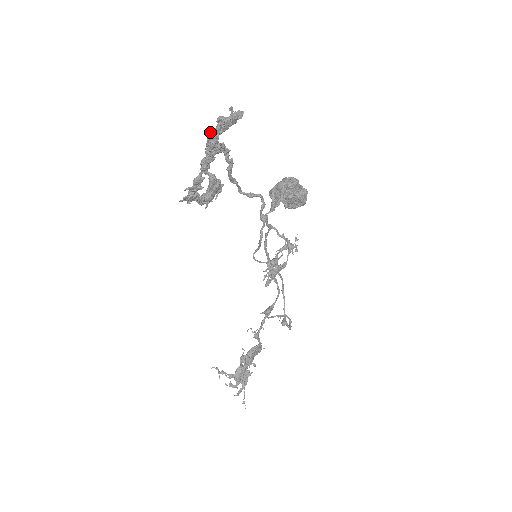
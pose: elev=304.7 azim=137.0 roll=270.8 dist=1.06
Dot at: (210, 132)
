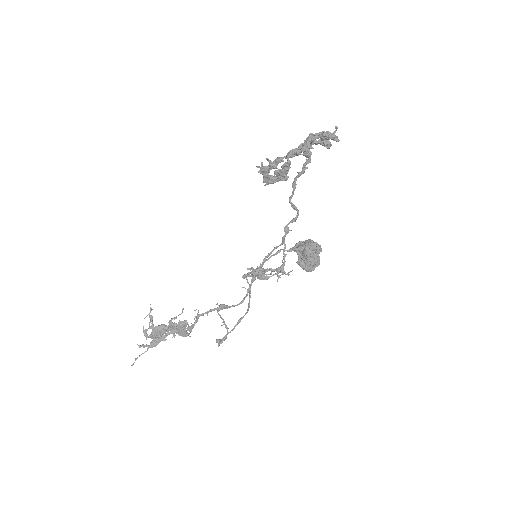
Dot at: (314, 134)
